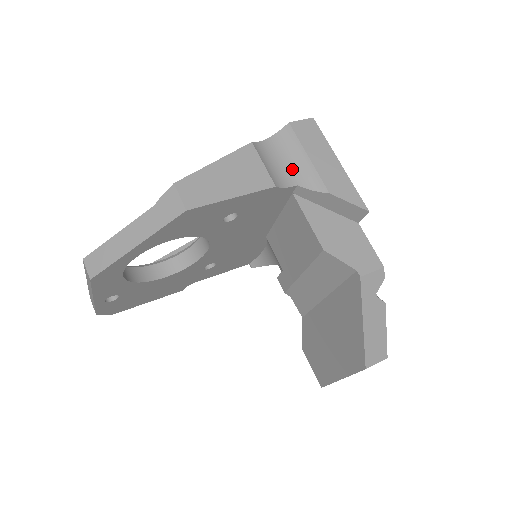
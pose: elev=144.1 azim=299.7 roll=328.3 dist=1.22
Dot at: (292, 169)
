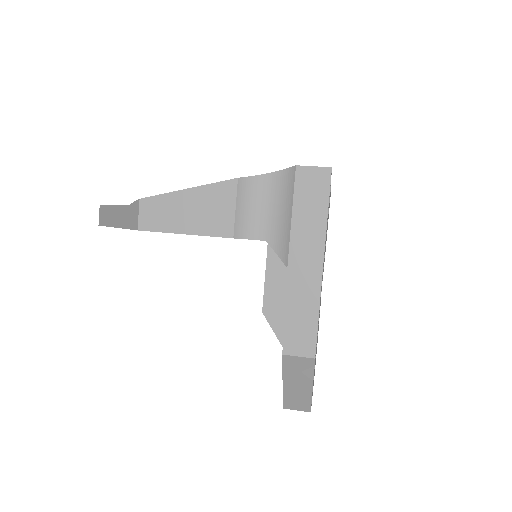
Dot at: (271, 220)
